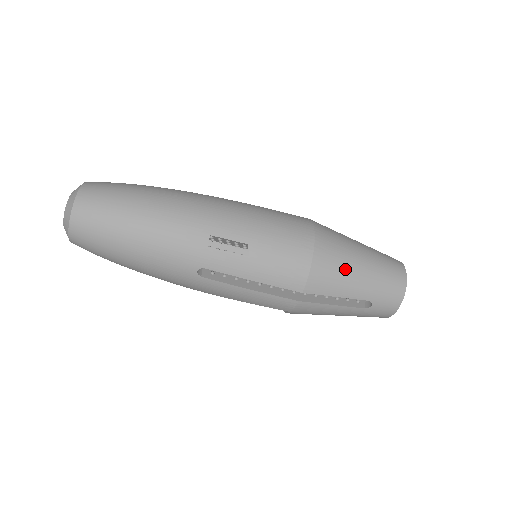
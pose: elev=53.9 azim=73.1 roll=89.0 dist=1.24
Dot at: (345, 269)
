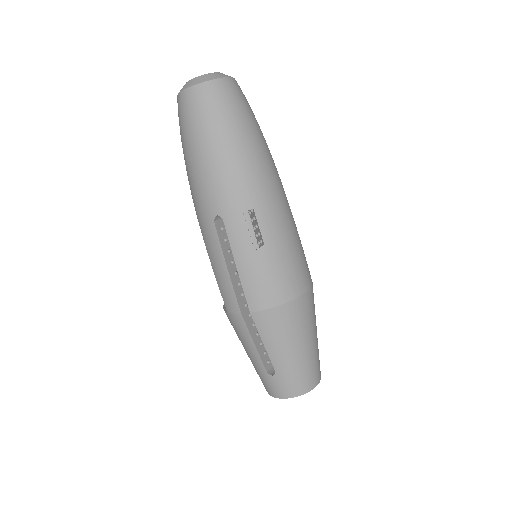
Dot at: (290, 336)
